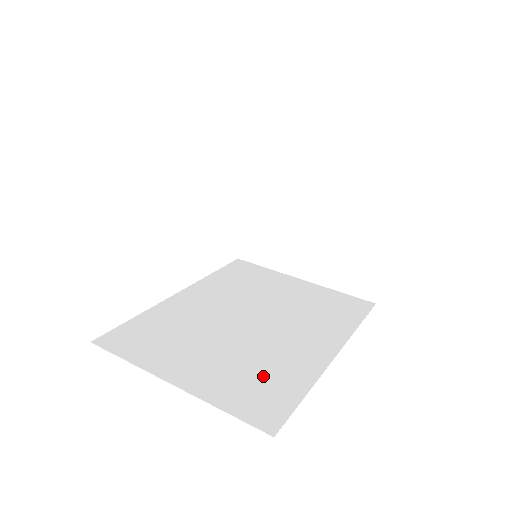
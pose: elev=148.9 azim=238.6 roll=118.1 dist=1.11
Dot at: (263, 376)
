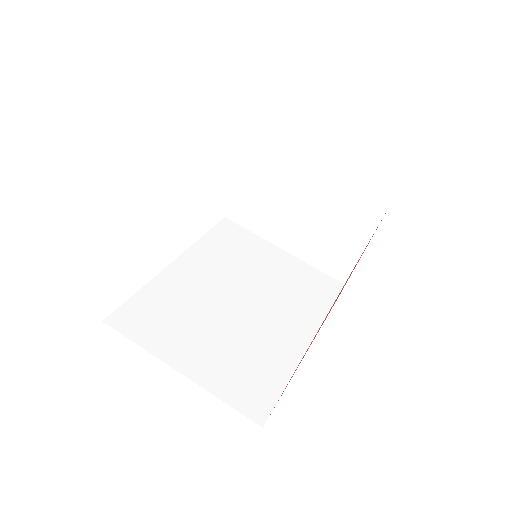
Dot at: (253, 365)
